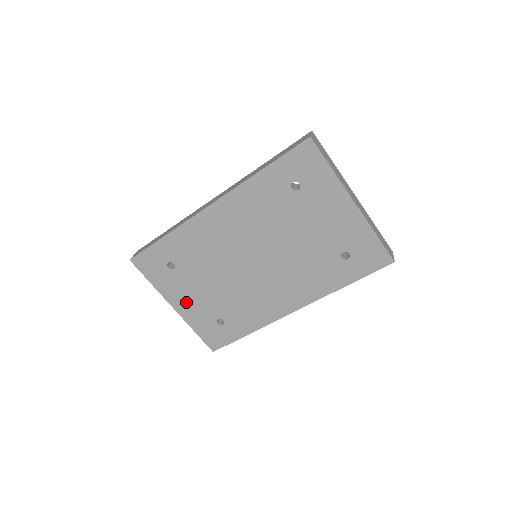
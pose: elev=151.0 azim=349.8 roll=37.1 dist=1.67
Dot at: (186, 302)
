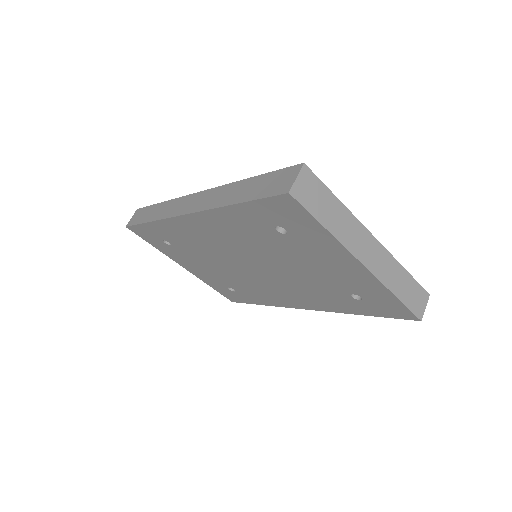
Dot at: (193, 268)
